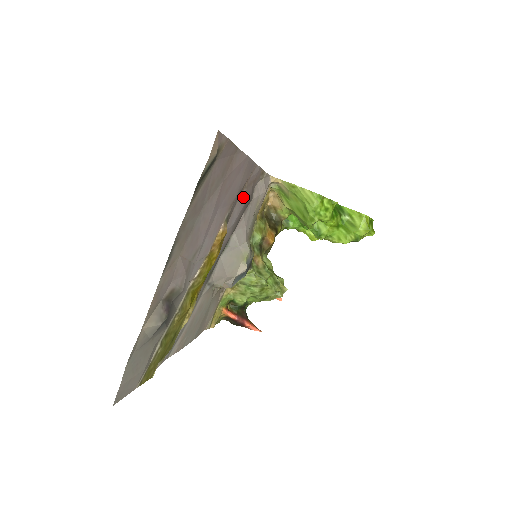
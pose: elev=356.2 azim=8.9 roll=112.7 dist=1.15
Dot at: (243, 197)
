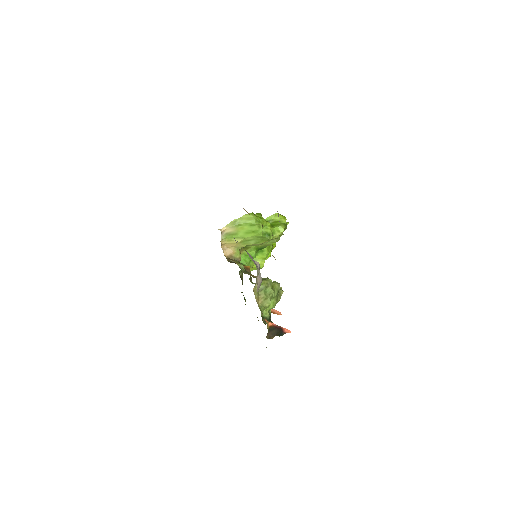
Dot at: occluded
